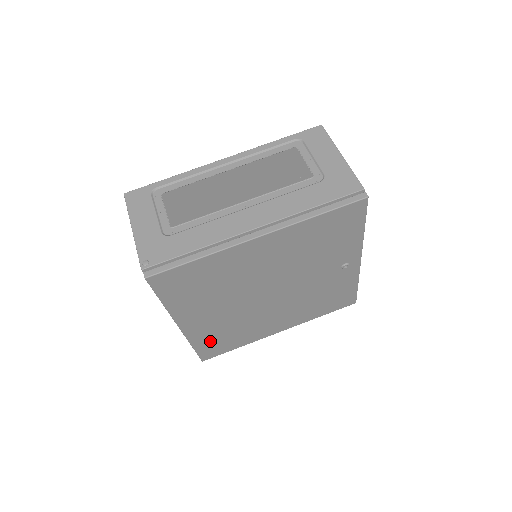
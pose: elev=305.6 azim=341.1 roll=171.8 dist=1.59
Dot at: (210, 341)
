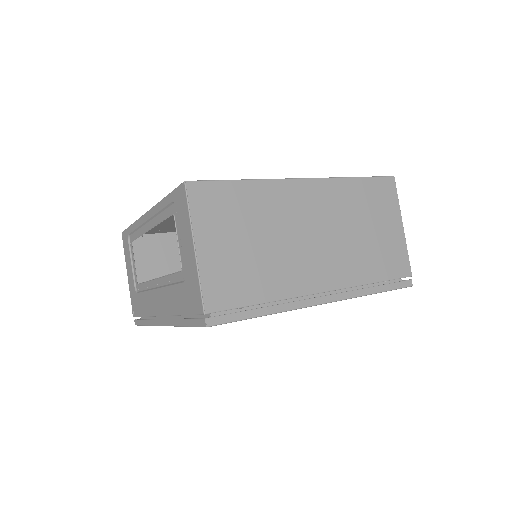
Dot at: occluded
